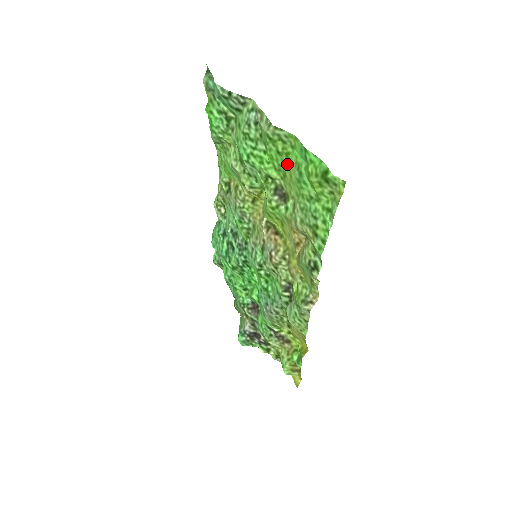
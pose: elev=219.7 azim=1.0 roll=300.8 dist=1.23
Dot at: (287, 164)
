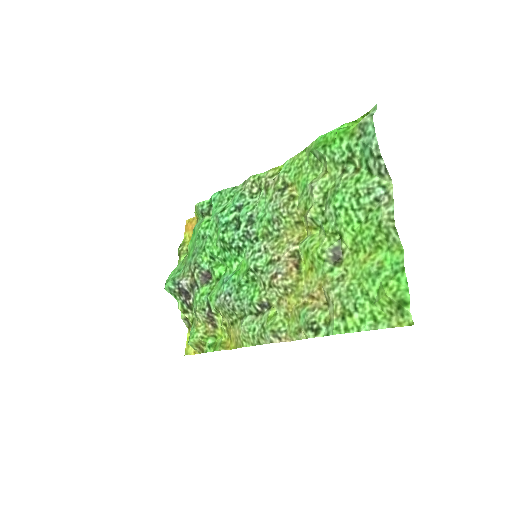
Dot at: (370, 250)
